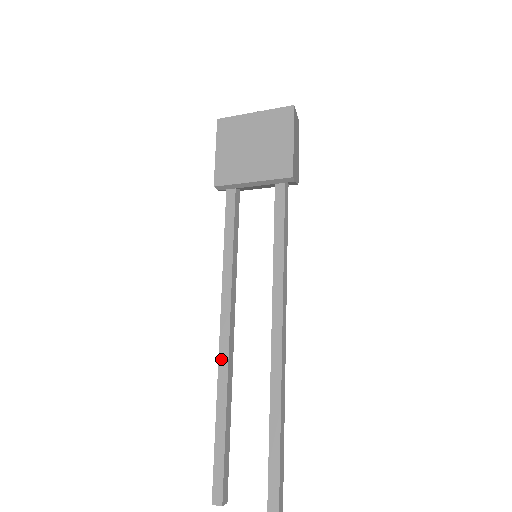
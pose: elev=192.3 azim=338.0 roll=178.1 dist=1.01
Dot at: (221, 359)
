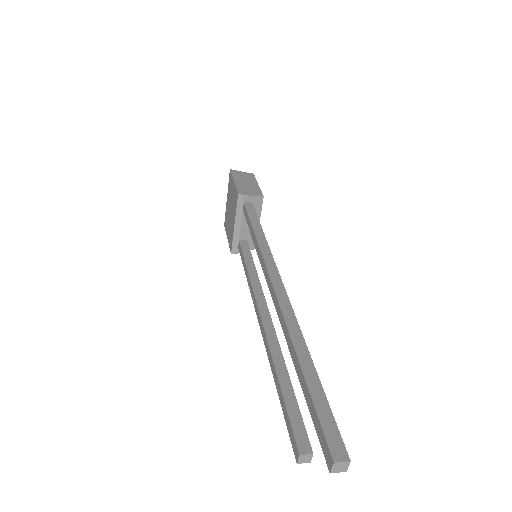
Dot at: (264, 339)
